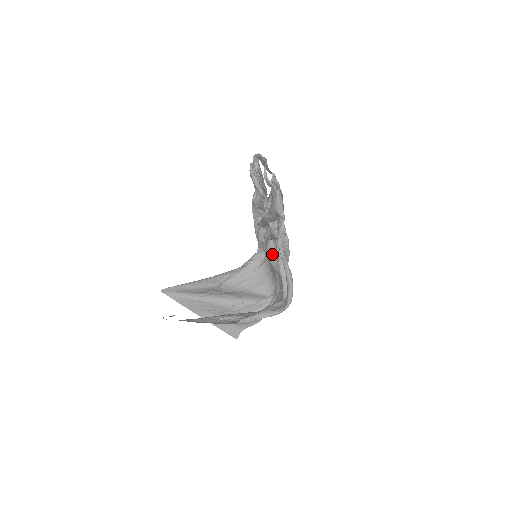
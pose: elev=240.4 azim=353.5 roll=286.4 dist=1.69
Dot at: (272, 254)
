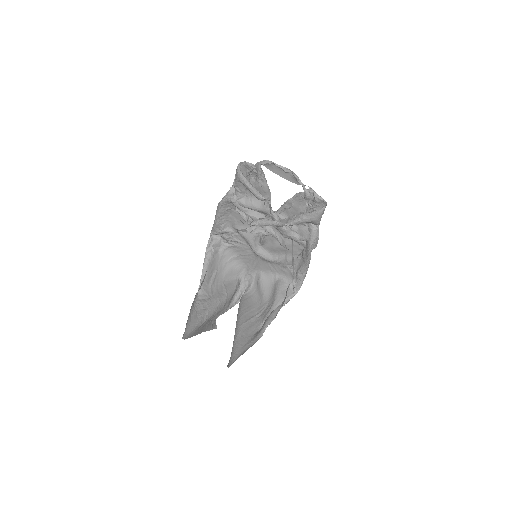
Dot at: (256, 244)
